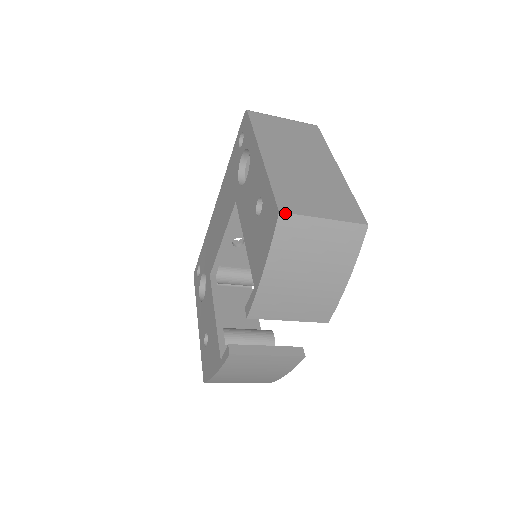
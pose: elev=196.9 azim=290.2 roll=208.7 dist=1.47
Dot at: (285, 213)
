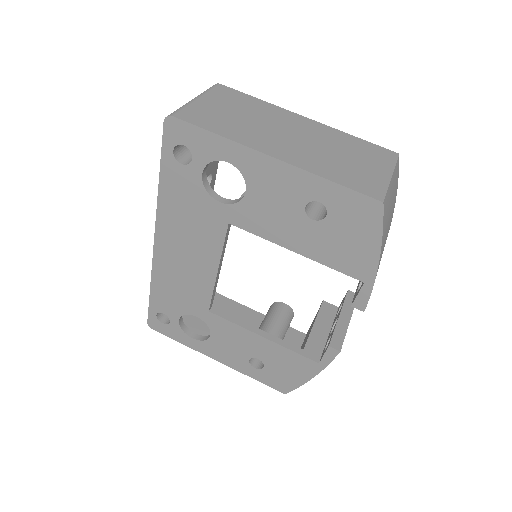
Dot at: (384, 199)
